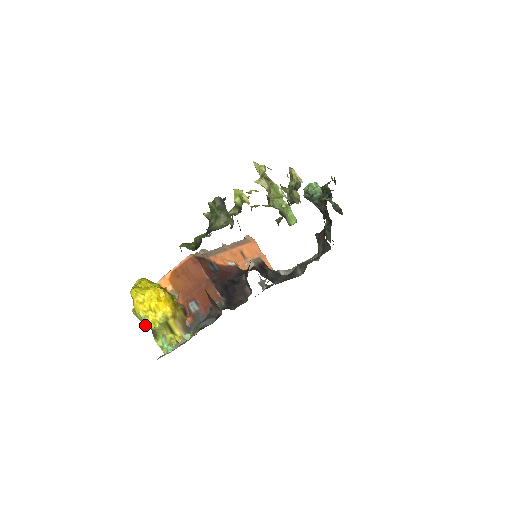
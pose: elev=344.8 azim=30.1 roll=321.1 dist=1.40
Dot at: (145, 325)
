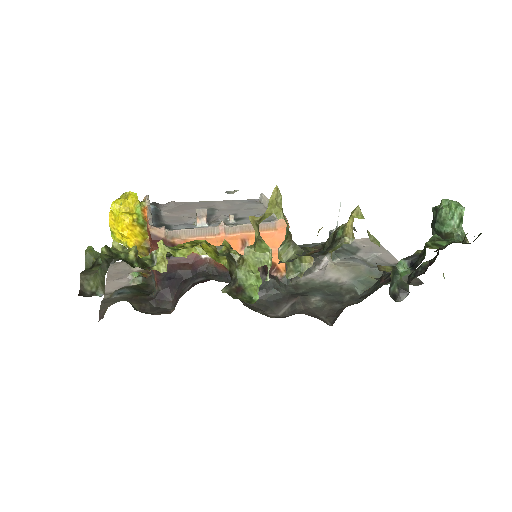
Dot at: (112, 237)
